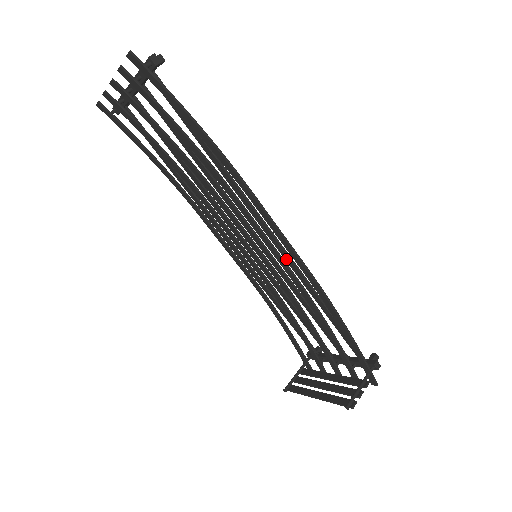
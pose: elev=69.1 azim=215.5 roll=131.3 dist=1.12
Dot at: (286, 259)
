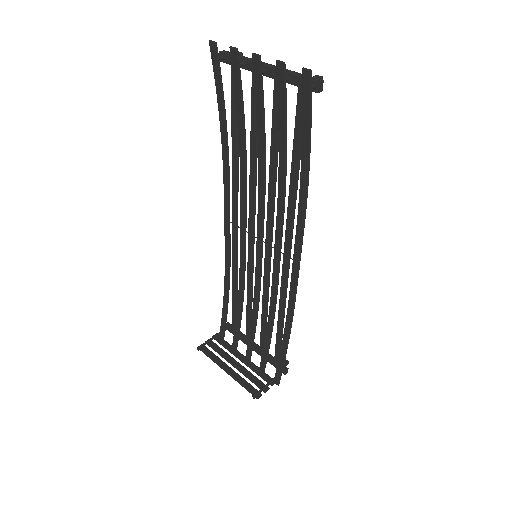
Dot at: (283, 278)
